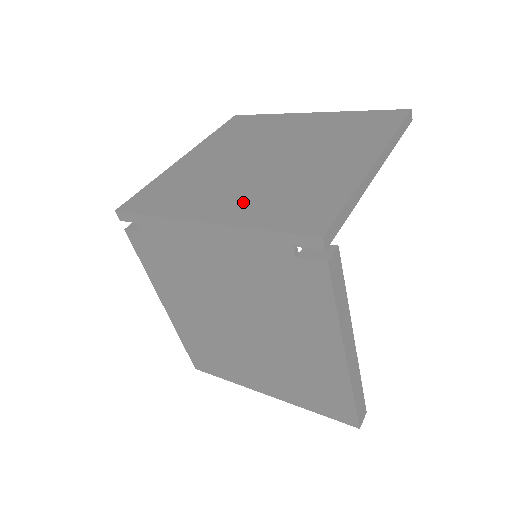
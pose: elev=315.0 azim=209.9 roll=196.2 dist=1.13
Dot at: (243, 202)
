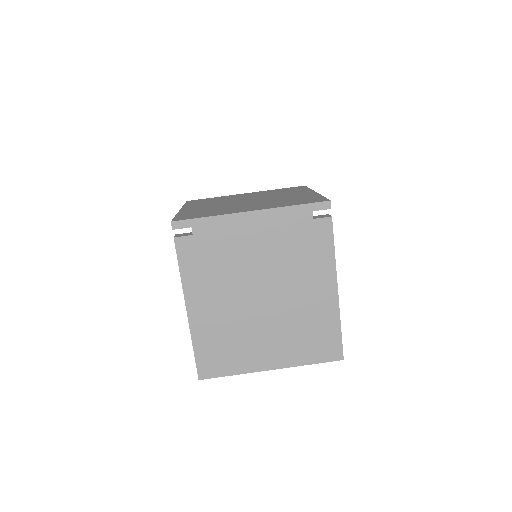
Dot at: (264, 205)
